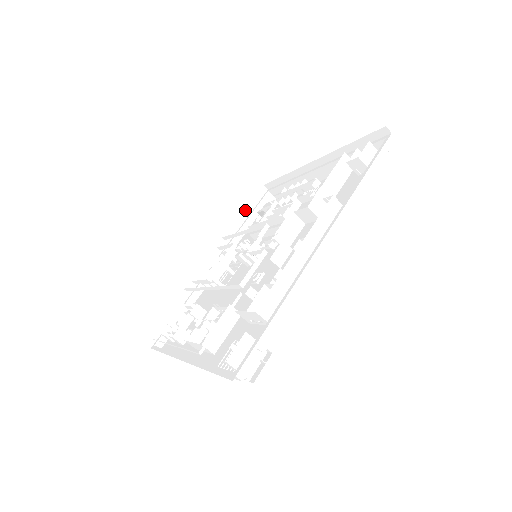
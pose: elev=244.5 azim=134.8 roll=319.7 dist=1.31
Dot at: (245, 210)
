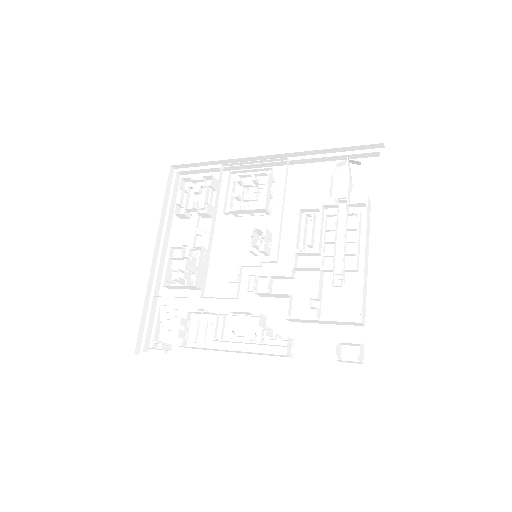
Dot at: (339, 148)
